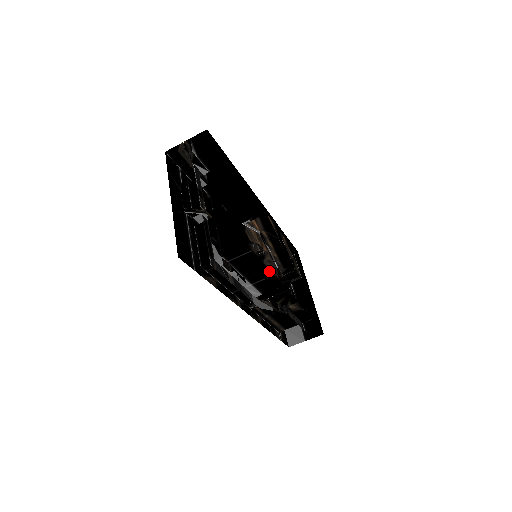
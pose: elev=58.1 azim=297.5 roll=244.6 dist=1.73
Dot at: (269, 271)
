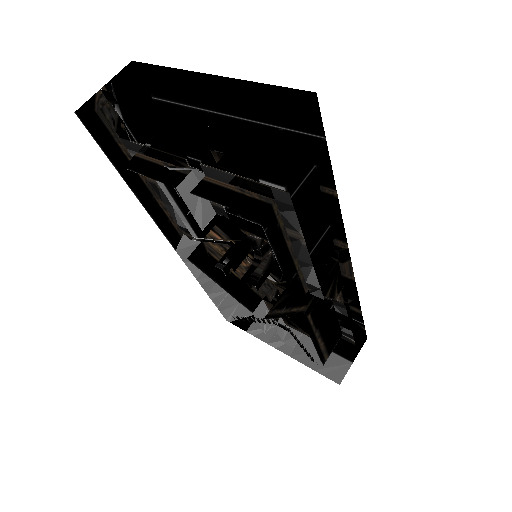
Dot at: (325, 218)
